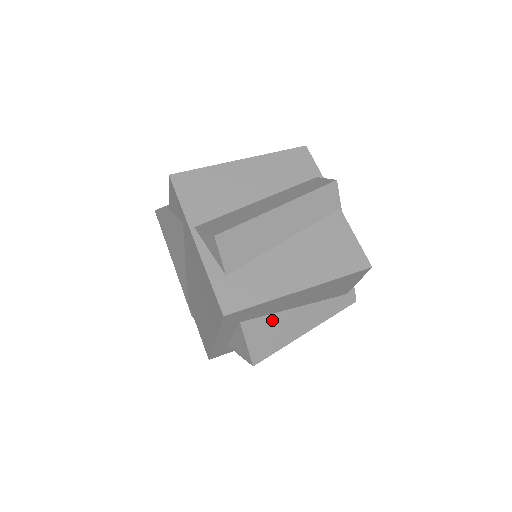
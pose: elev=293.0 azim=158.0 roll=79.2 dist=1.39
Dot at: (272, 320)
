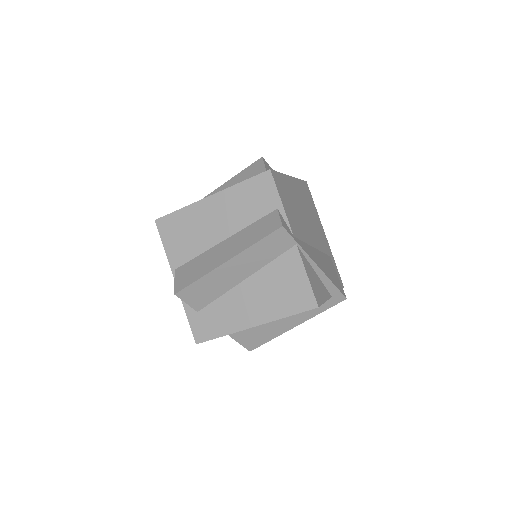
Dot at: occluded
